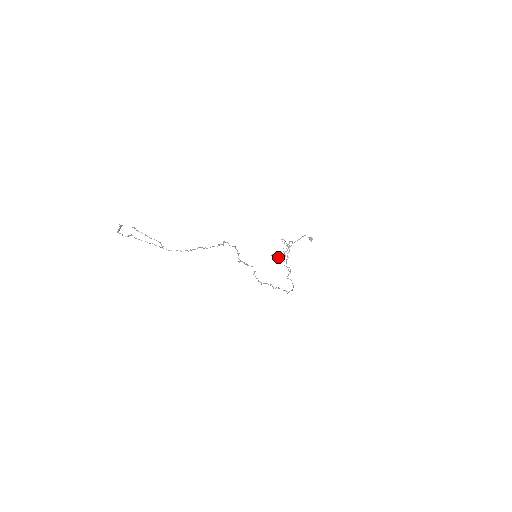
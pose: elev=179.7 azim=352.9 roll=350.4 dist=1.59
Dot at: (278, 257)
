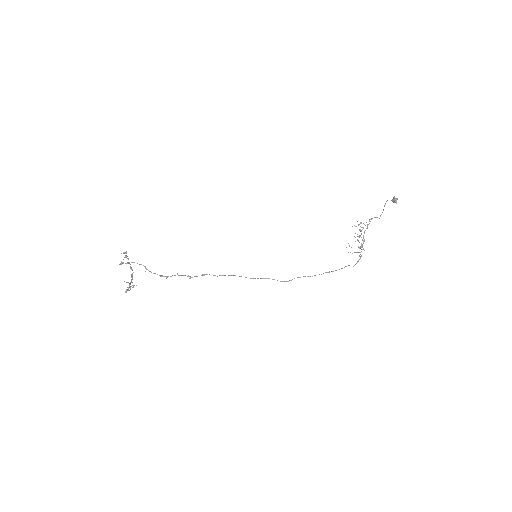
Dot at: occluded
